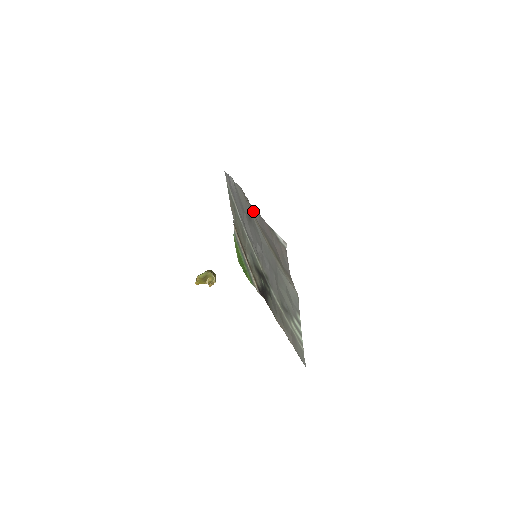
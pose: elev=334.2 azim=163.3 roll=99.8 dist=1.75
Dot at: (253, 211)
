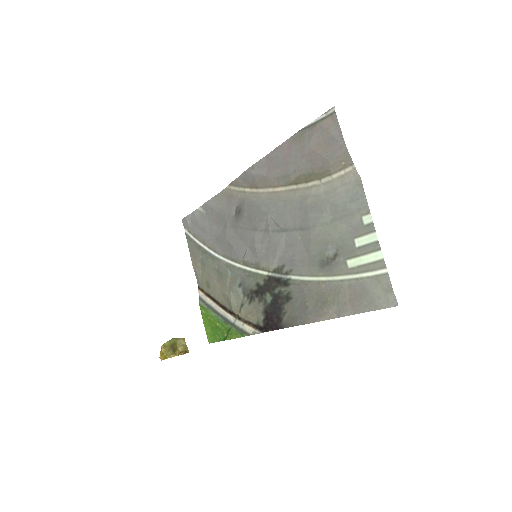
Dot at: (254, 170)
